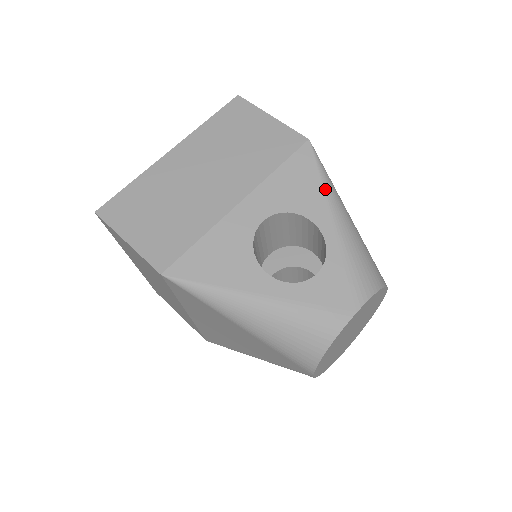
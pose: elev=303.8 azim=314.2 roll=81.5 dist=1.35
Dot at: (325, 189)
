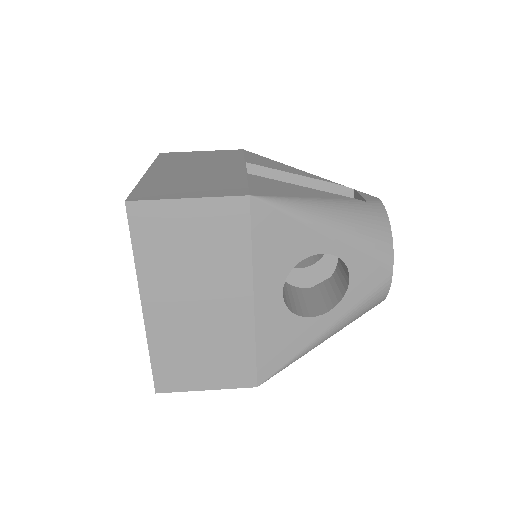
Dot at: (302, 221)
